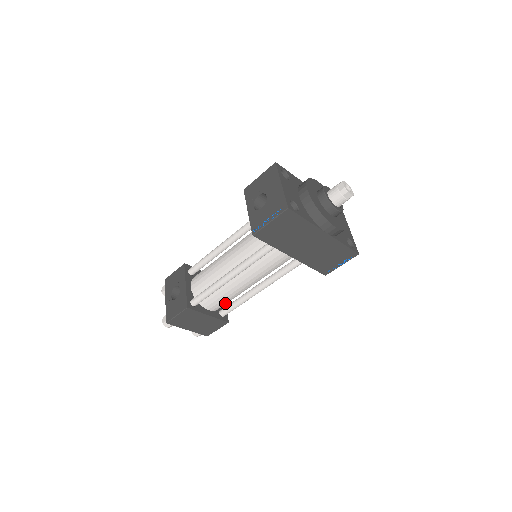
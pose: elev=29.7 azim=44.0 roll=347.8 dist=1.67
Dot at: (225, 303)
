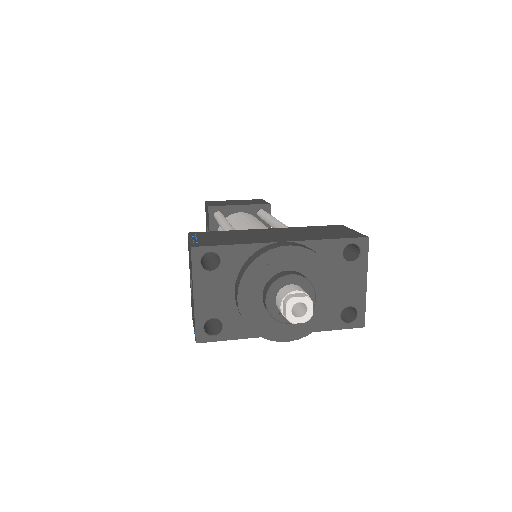
Dot at: occluded
